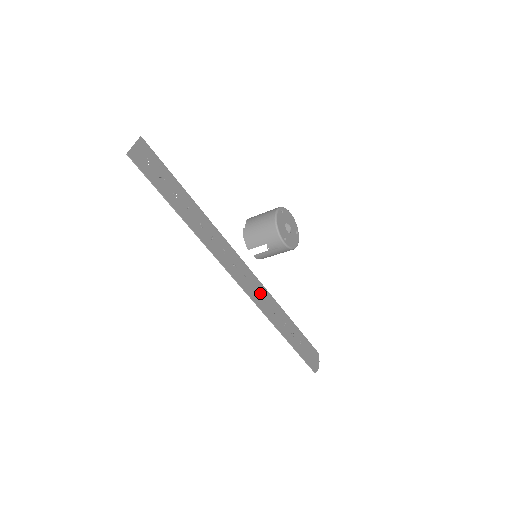
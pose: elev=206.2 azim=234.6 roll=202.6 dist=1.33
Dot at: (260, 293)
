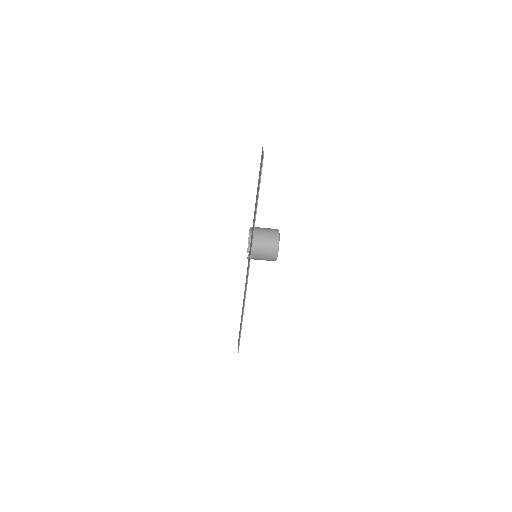
Dot at: occluded
